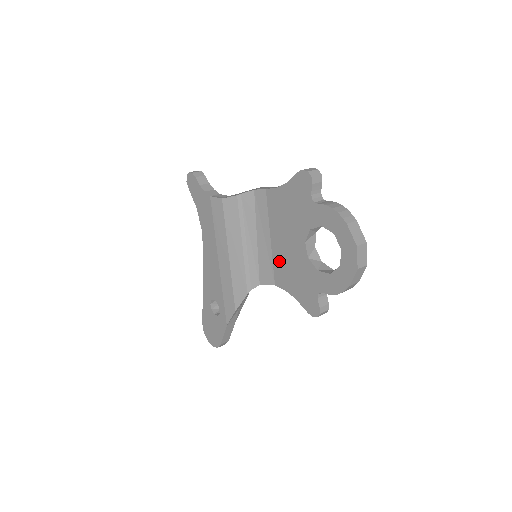
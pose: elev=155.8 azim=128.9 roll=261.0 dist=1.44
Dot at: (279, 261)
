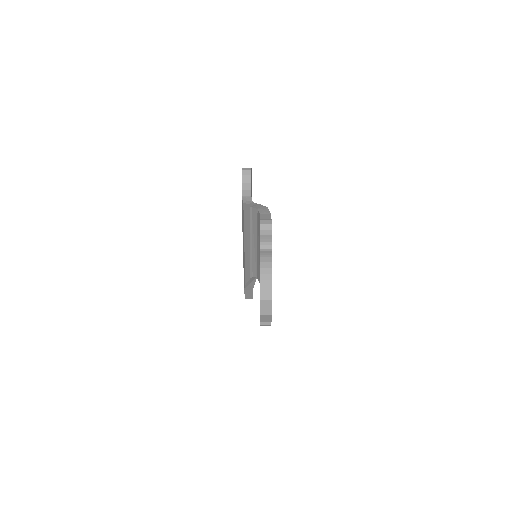
Dot at: occluded
